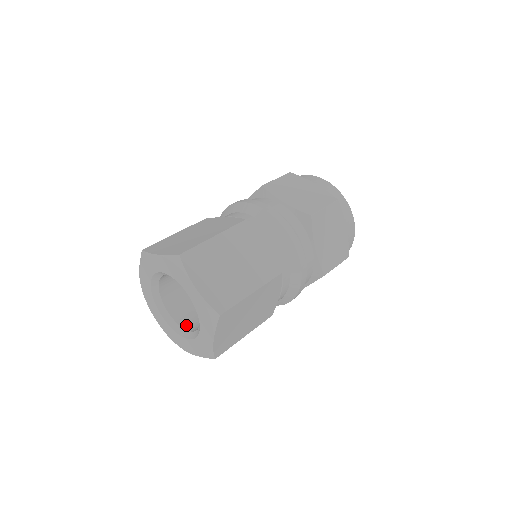
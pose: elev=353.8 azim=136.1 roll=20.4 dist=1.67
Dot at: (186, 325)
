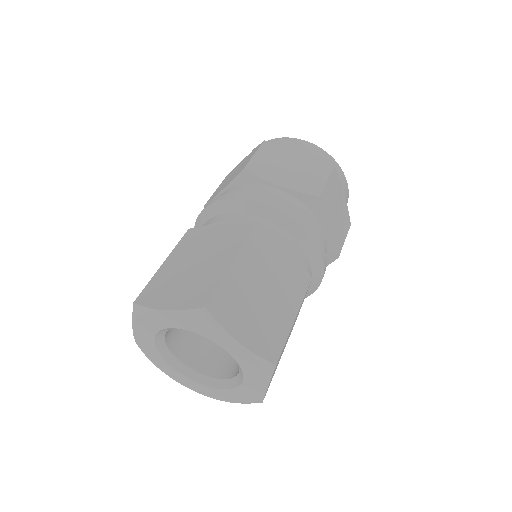
Dot at: (210, 371)
